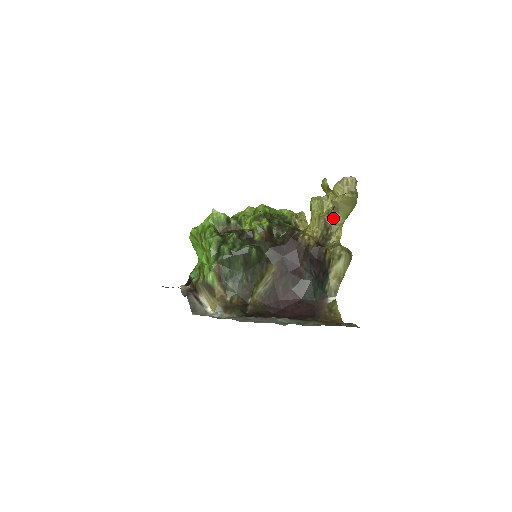
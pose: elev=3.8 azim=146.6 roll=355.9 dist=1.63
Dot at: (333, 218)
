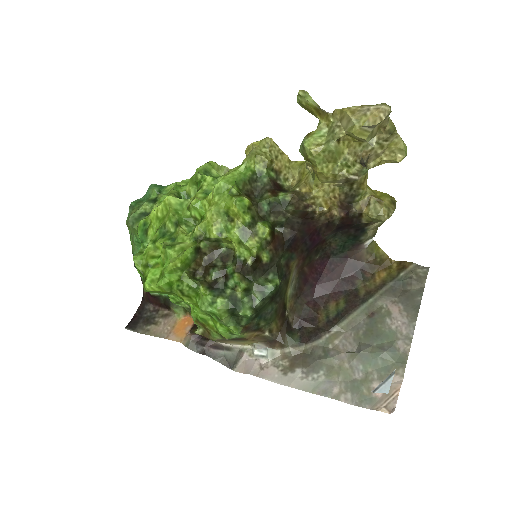
Dot at: (361, 173)
